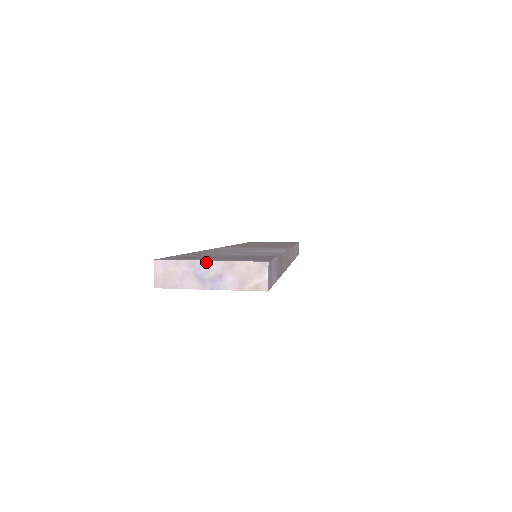
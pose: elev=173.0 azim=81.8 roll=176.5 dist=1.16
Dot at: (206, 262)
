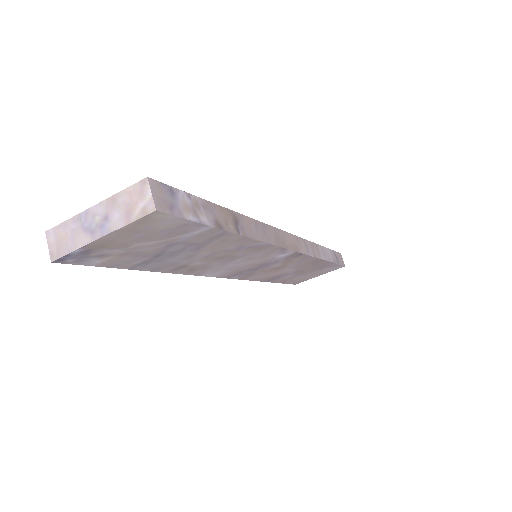
Dot at: (90, 209)
